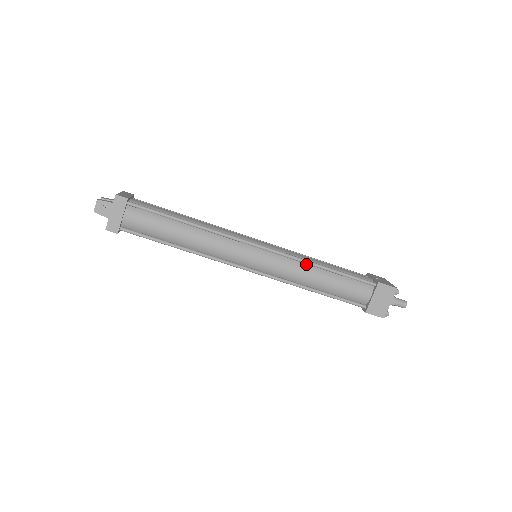
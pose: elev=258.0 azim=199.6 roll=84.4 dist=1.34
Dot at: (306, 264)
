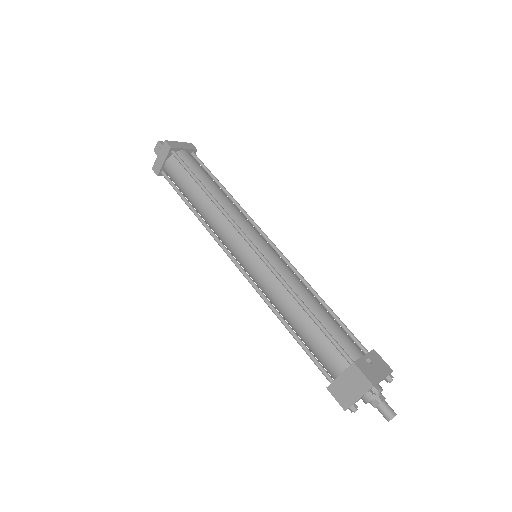
Dot at: (288, 291)
